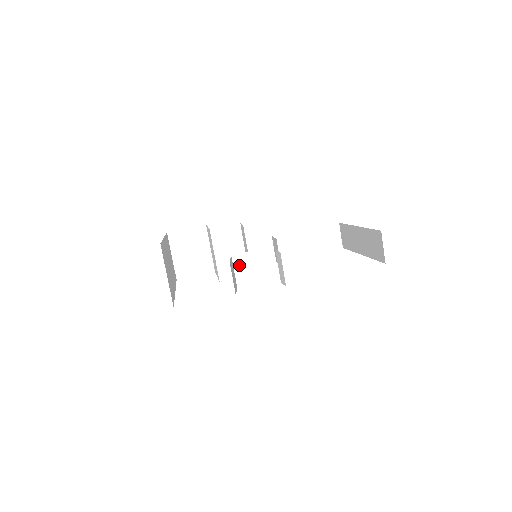
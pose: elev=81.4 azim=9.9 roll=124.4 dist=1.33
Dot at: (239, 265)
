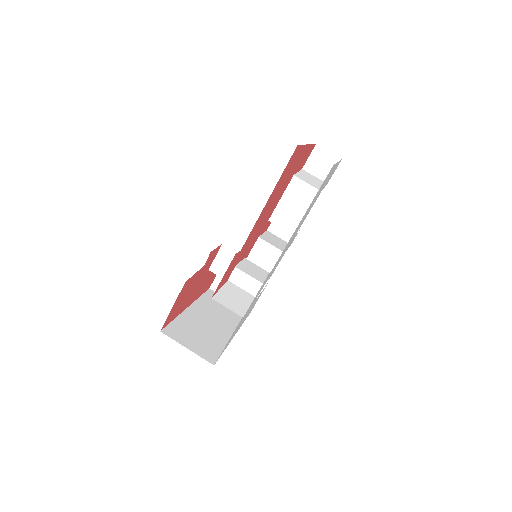
Dot at: (240, 282)
